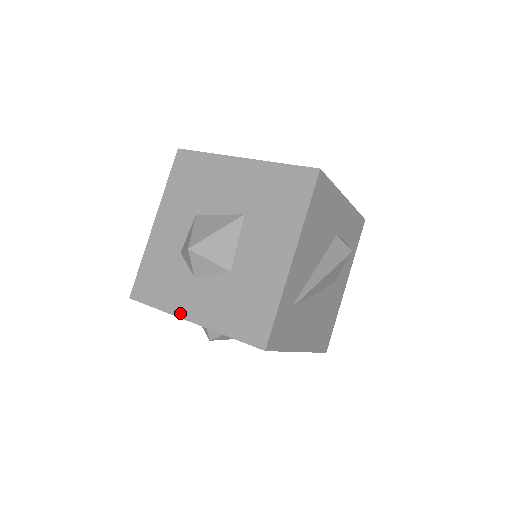
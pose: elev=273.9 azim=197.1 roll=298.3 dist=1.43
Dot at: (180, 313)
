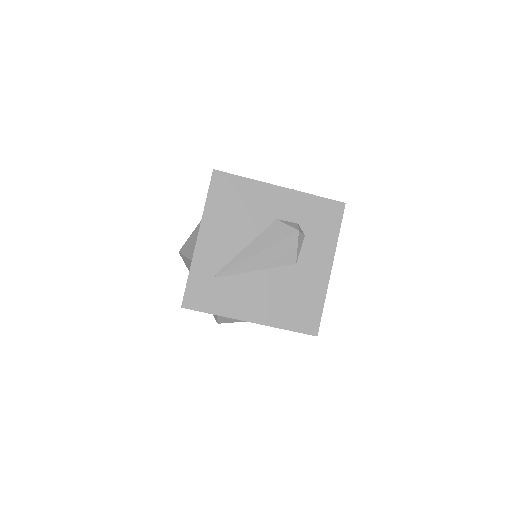
Dot at: occluded
